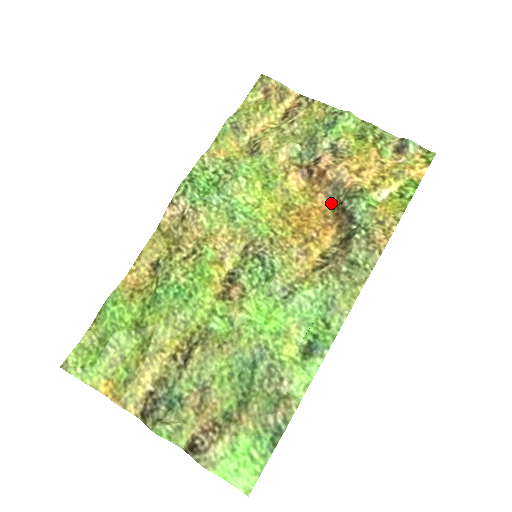
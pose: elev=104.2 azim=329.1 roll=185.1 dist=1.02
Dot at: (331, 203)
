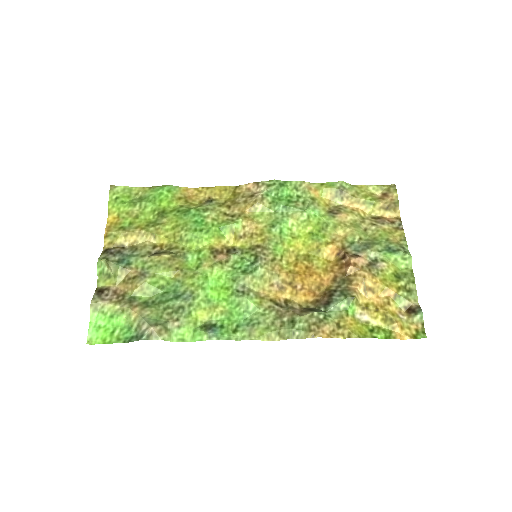
Dot at: (331, 285)
